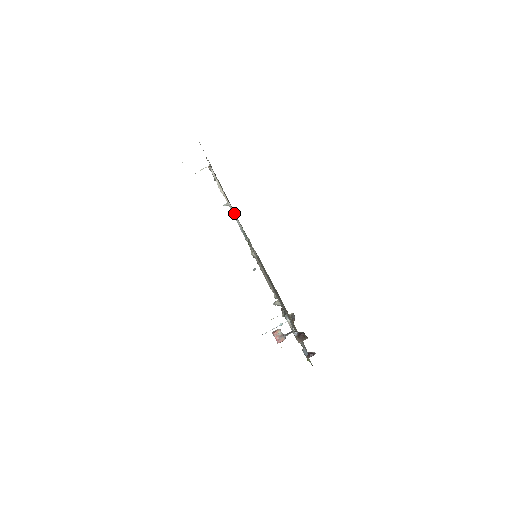
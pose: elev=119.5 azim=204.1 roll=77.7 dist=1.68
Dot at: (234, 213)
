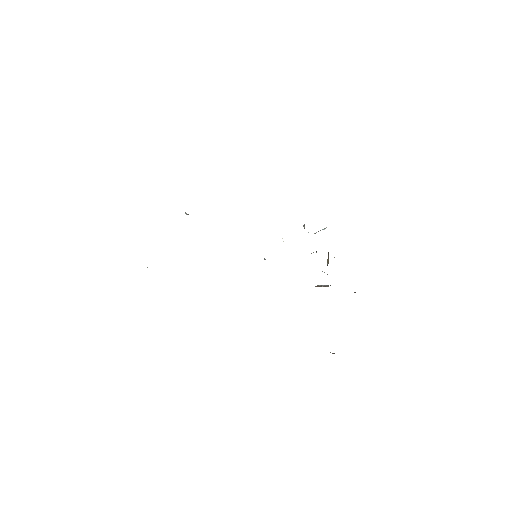
Dot at: occluded
